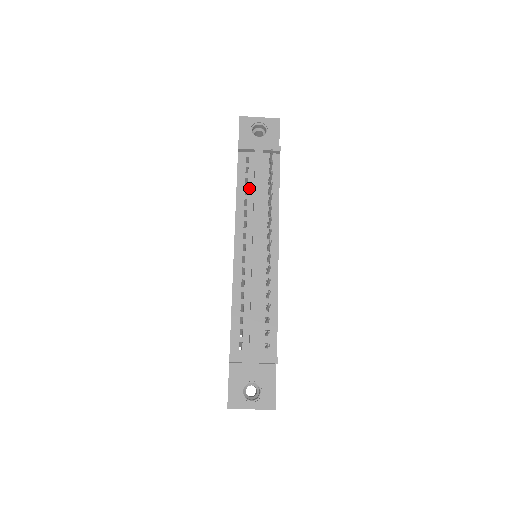
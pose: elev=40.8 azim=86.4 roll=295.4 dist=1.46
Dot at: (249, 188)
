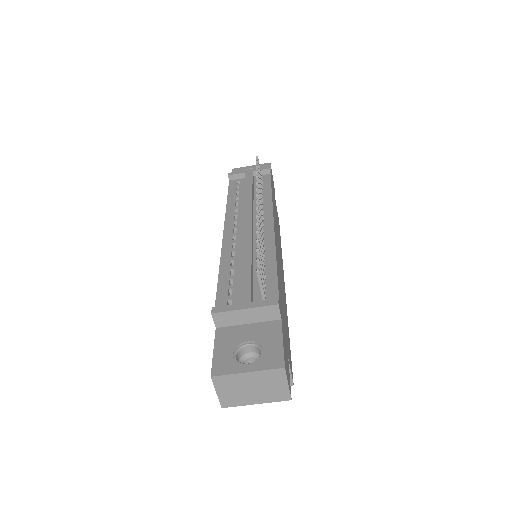
Dot at: (240, 196)
